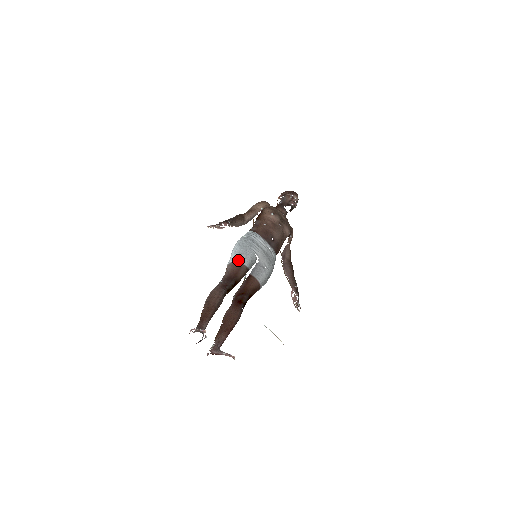
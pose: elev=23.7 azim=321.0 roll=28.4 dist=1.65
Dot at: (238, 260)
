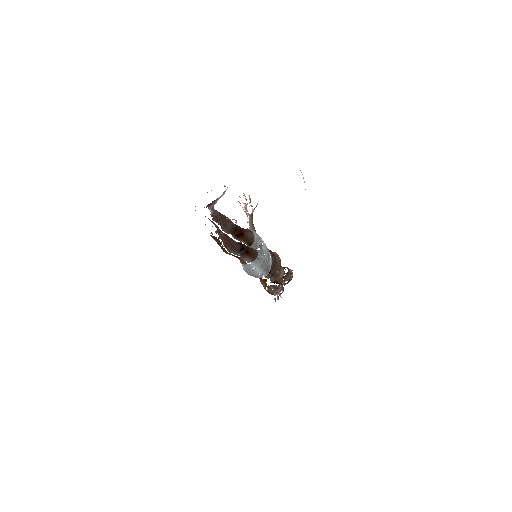
Dot at: occluded
